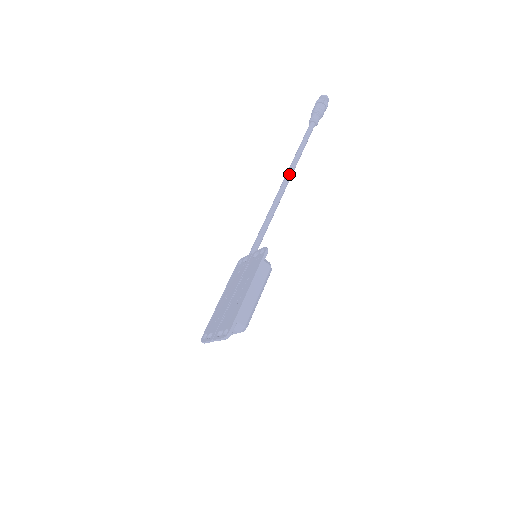
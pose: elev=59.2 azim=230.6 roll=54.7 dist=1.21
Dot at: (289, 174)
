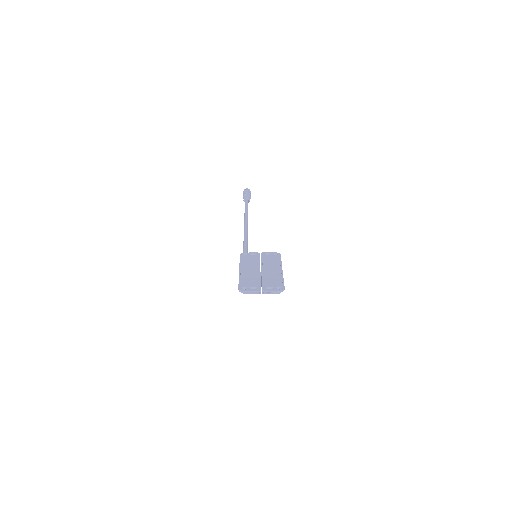
Dot at: occluded
